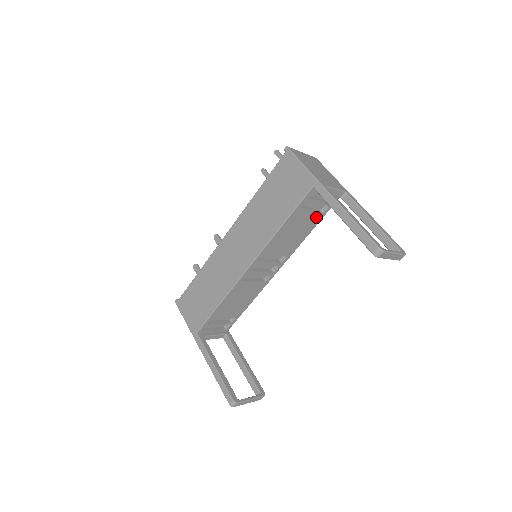
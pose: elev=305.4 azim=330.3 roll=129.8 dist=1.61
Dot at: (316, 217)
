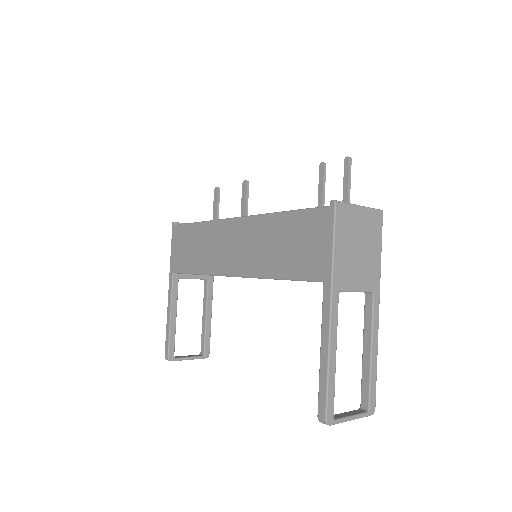
Dot at: occluded
